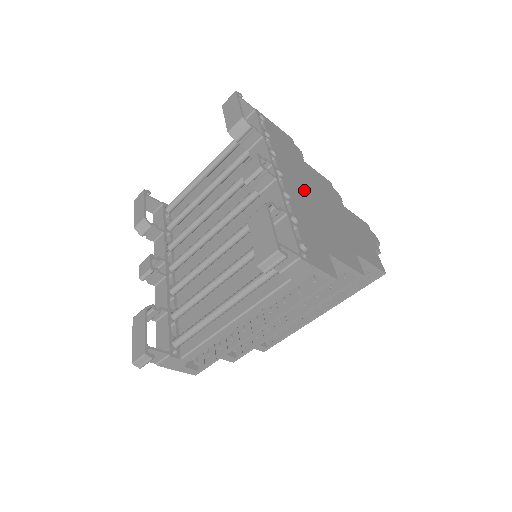
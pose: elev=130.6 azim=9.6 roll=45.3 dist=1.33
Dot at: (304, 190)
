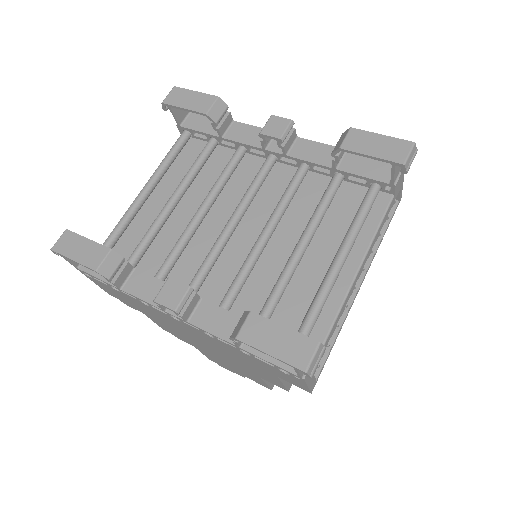
Dot at: occluded
